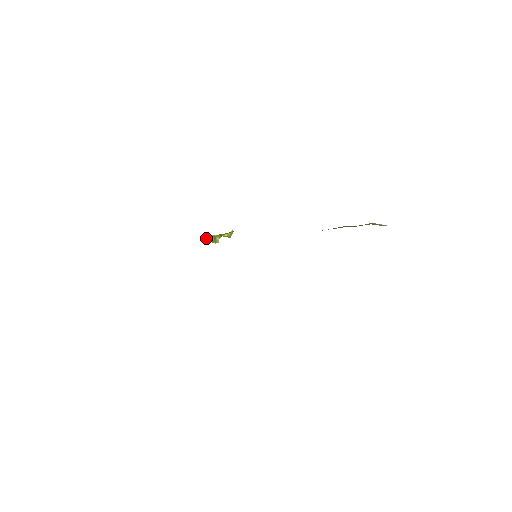
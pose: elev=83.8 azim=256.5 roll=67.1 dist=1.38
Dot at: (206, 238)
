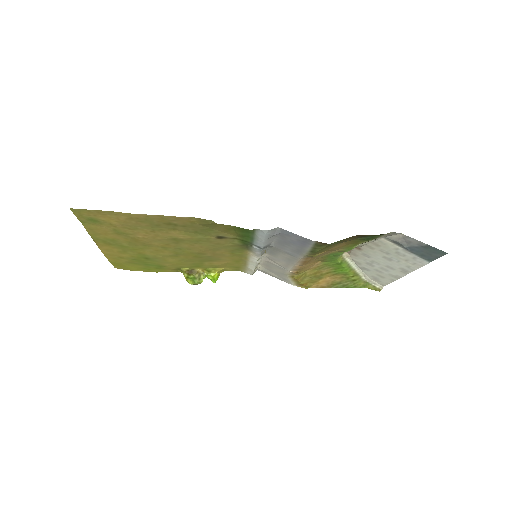
Dot at: (190, 272)
